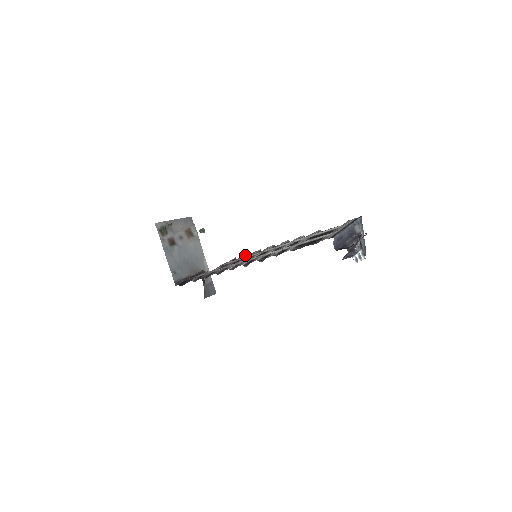
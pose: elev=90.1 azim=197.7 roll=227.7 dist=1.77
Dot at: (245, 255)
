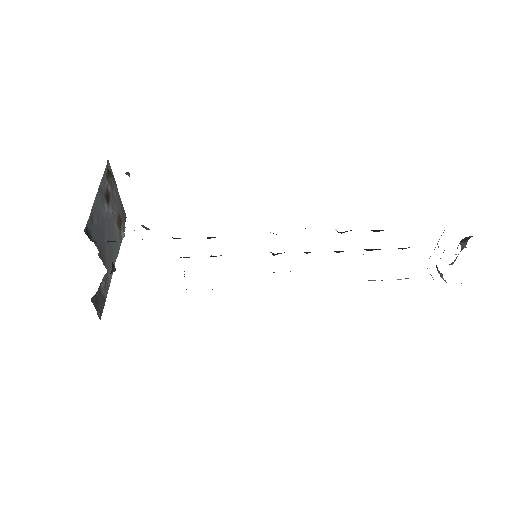
Dot at: occluded
